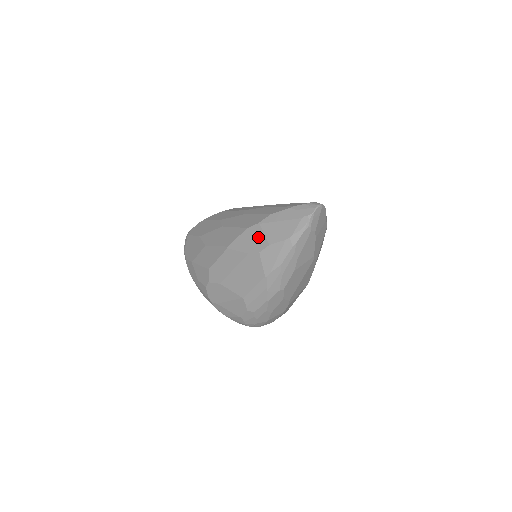
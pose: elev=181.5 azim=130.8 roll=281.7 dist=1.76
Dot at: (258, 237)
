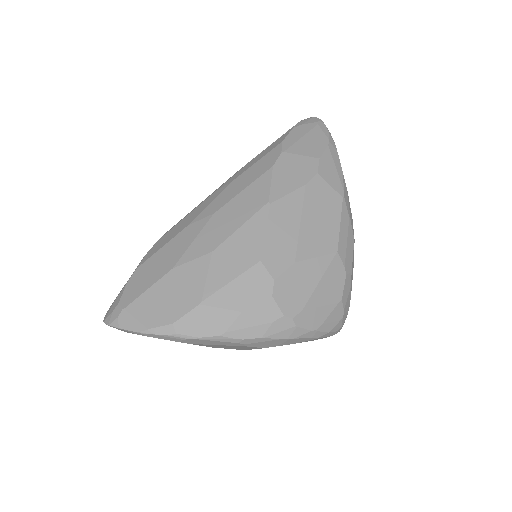
Dot at: (298, 162)
